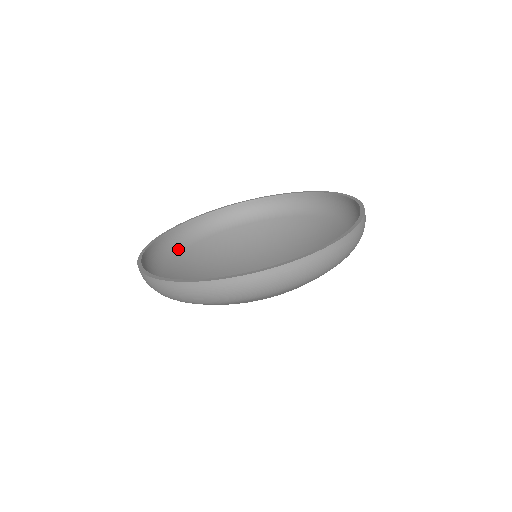
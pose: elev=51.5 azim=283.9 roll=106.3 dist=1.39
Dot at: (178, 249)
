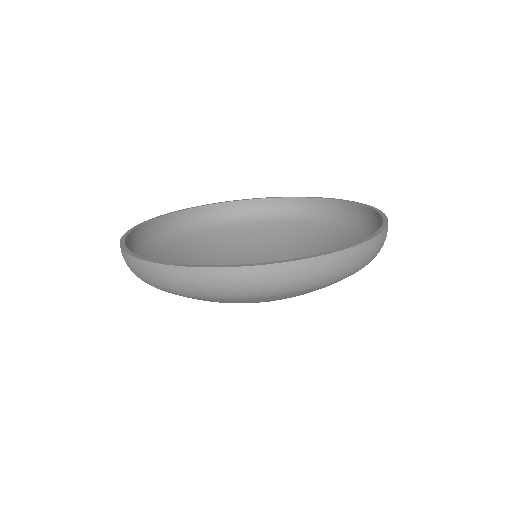
Dot at: (161, 241)
